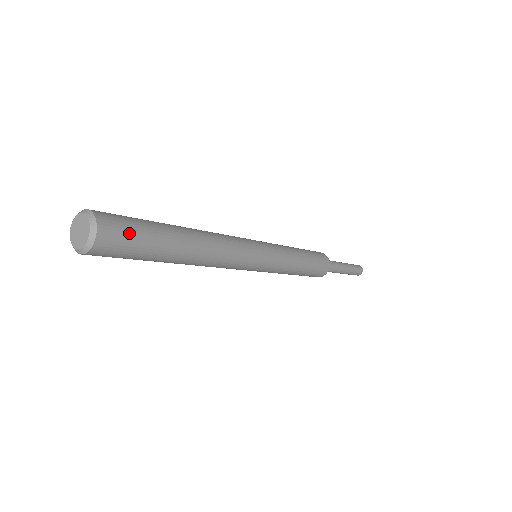
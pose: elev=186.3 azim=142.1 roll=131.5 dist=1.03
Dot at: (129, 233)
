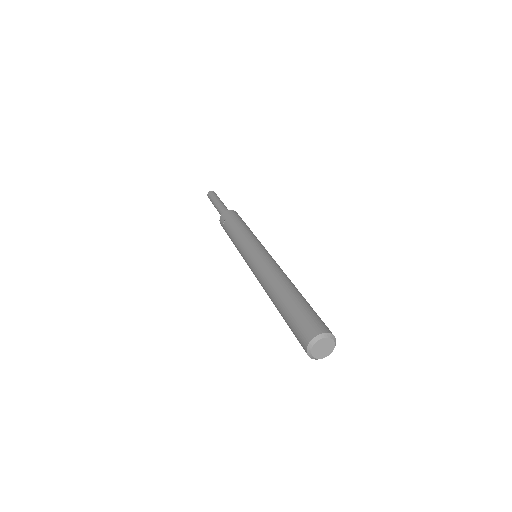
Dot at: occluded
